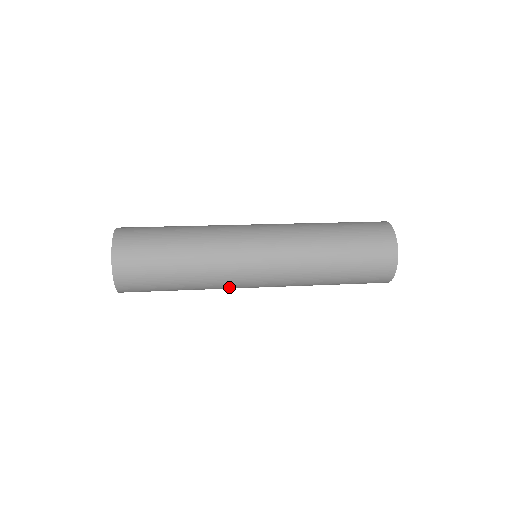
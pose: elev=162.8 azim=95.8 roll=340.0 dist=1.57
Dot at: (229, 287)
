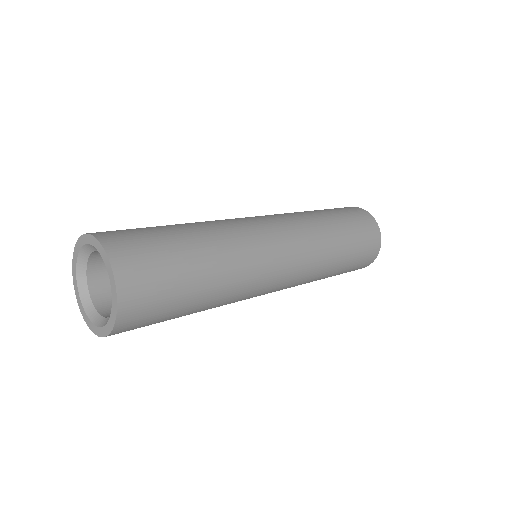
Dot at: occluded
